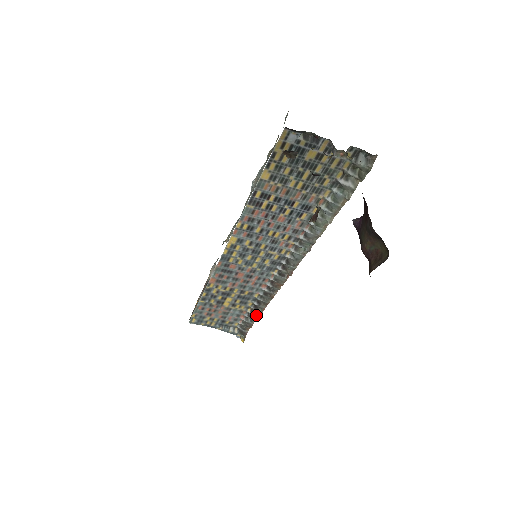
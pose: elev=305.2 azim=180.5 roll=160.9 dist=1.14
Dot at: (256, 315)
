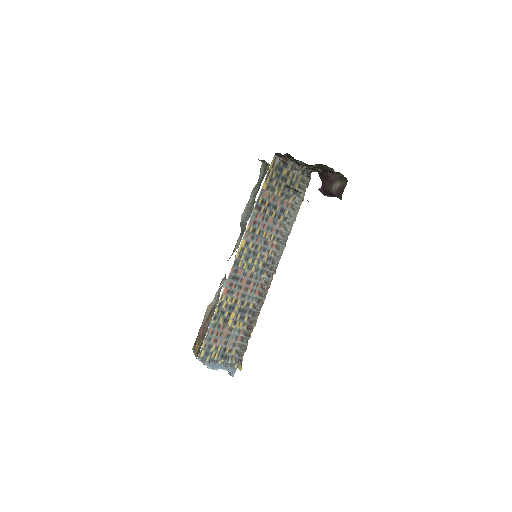
Dot at: (249, 334)
